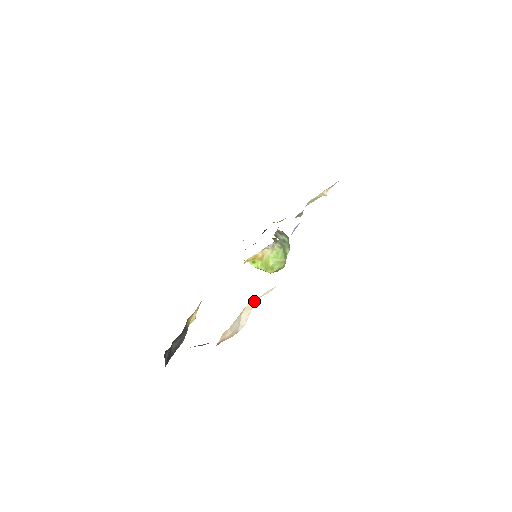
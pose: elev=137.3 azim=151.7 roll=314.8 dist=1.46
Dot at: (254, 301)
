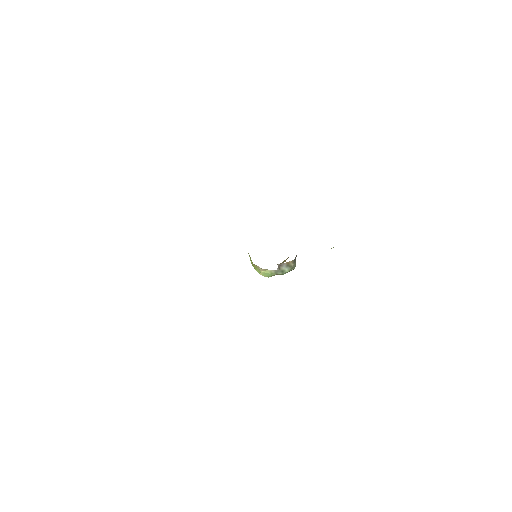
Dot at: occluded
